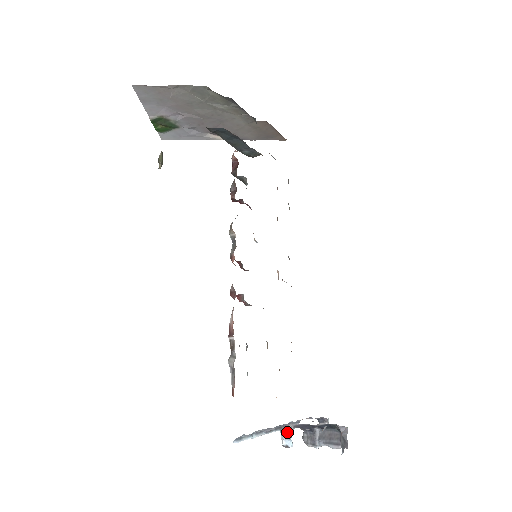
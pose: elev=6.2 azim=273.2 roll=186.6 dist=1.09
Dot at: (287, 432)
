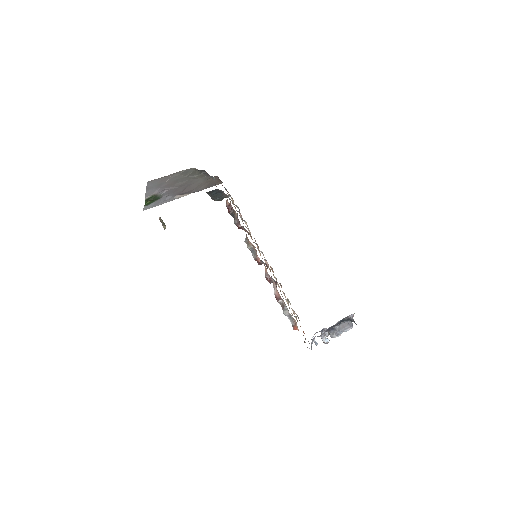
Dot at: (325, 335)
